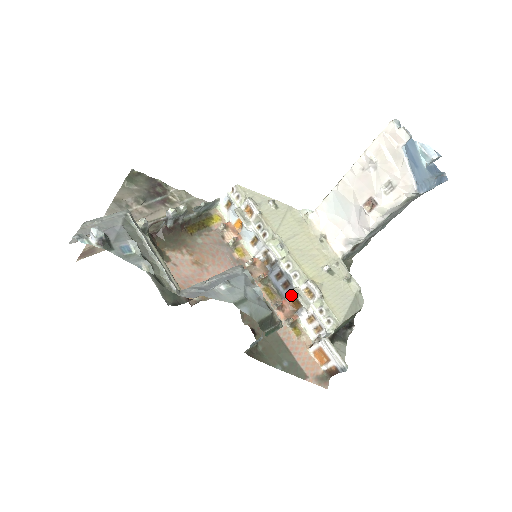
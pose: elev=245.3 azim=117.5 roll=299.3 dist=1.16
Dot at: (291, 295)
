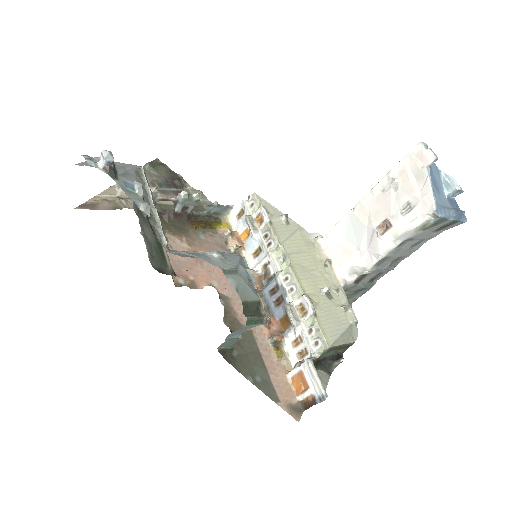
Dot at: (282, 313)
